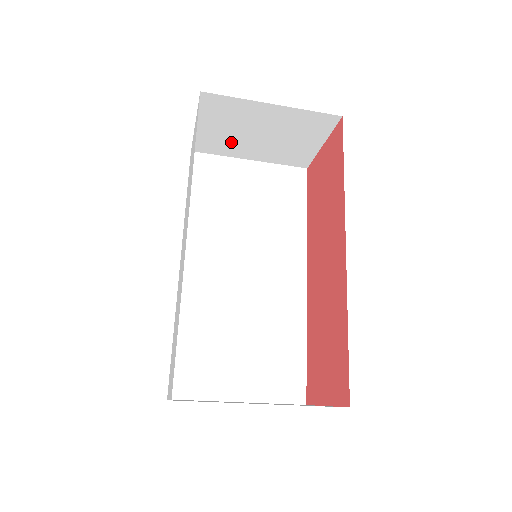
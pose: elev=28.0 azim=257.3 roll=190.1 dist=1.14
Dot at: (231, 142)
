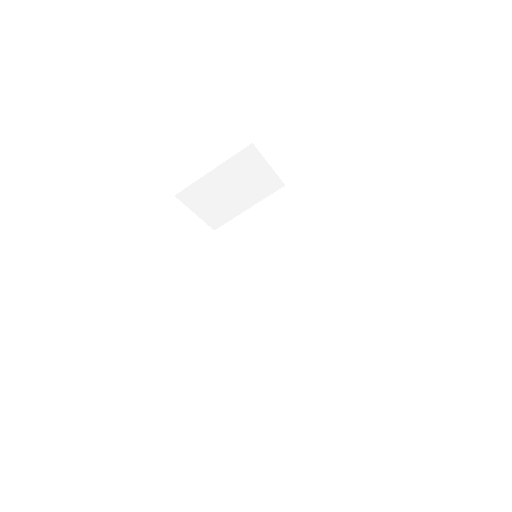
Dot at: (225, 208)
